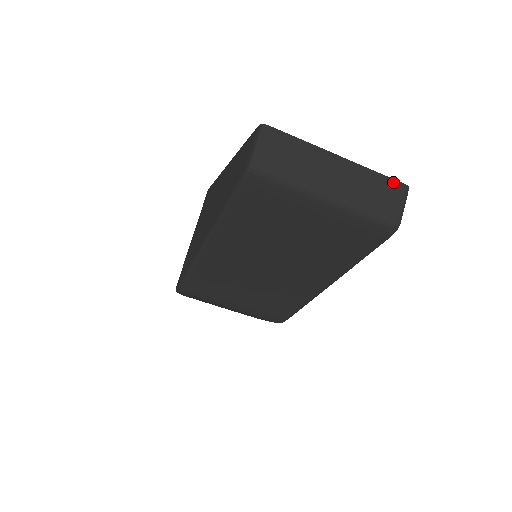
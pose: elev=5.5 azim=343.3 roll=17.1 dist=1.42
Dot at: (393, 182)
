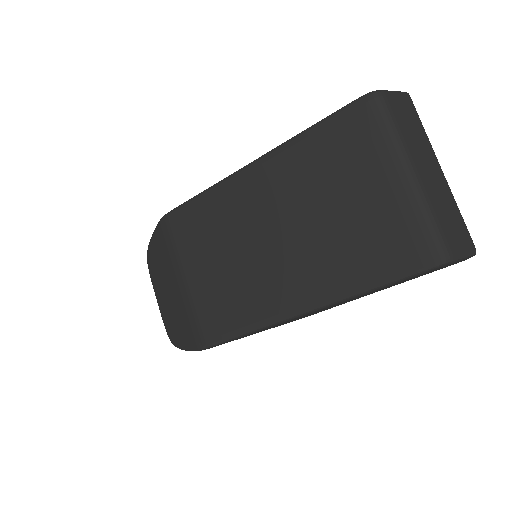
Dot at: (467, 232)
